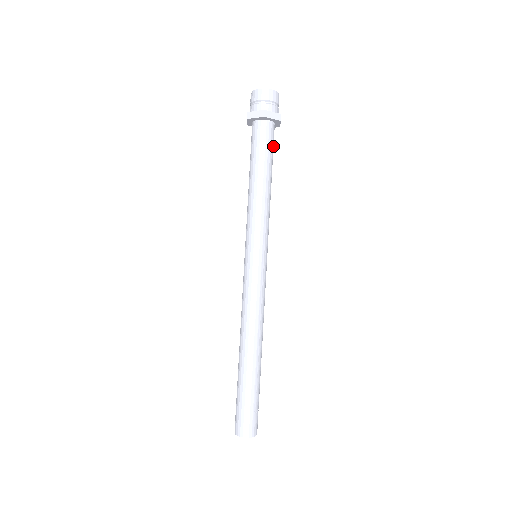
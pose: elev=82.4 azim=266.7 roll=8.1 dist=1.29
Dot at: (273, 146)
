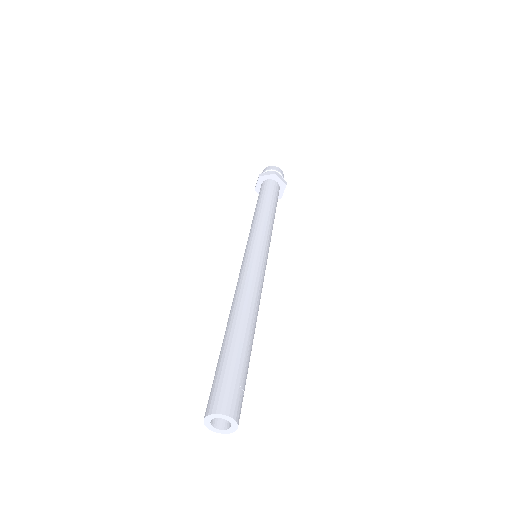
Dot at: occluded
